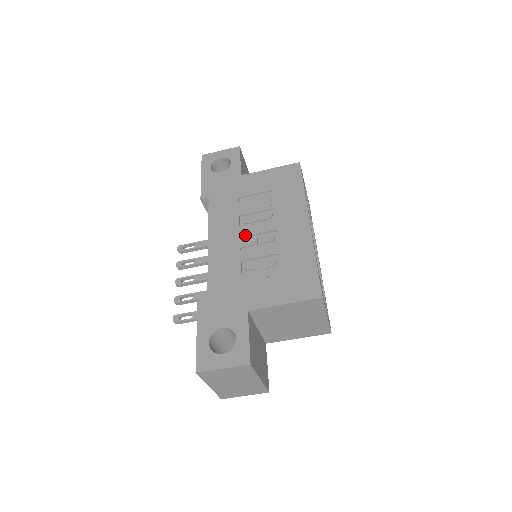
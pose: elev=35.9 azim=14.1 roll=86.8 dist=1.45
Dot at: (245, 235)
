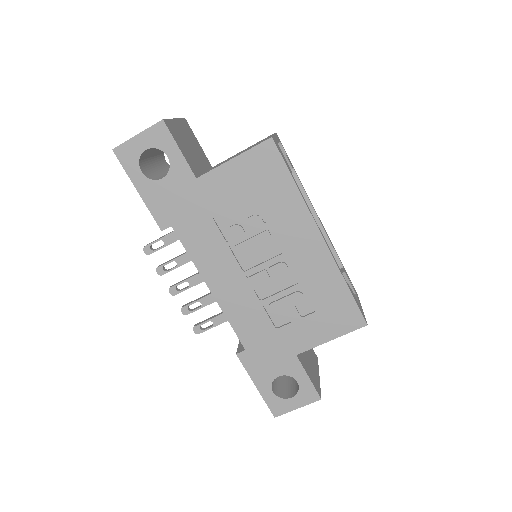
Dot at: (250, 272)
